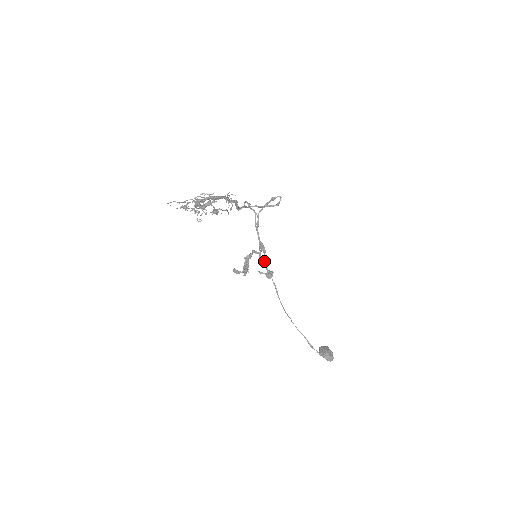
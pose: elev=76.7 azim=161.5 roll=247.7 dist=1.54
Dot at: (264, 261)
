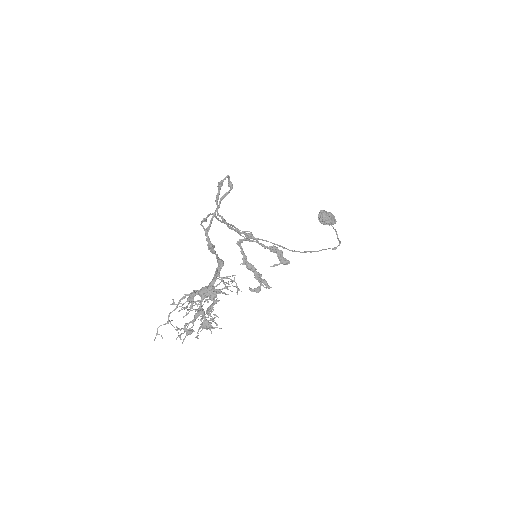
Dot at: occluded
